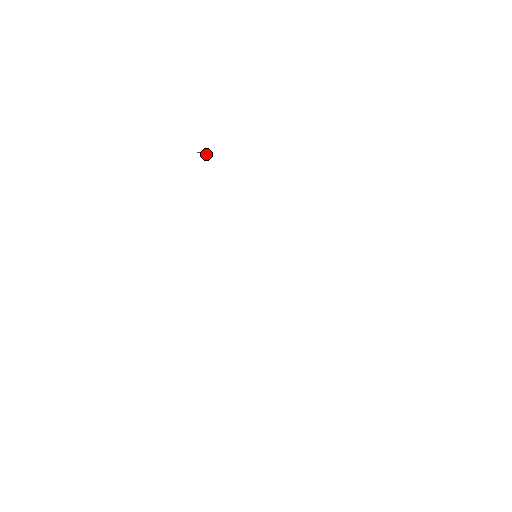
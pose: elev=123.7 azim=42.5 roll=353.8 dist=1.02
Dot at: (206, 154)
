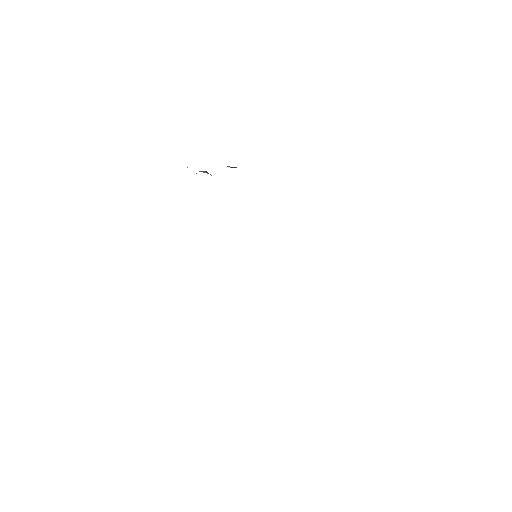
Dot at: occluded
